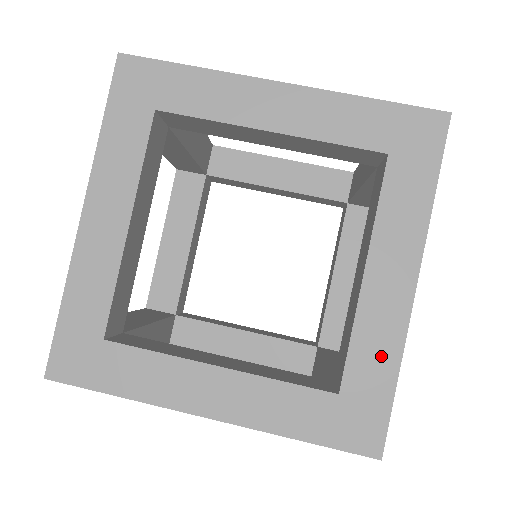
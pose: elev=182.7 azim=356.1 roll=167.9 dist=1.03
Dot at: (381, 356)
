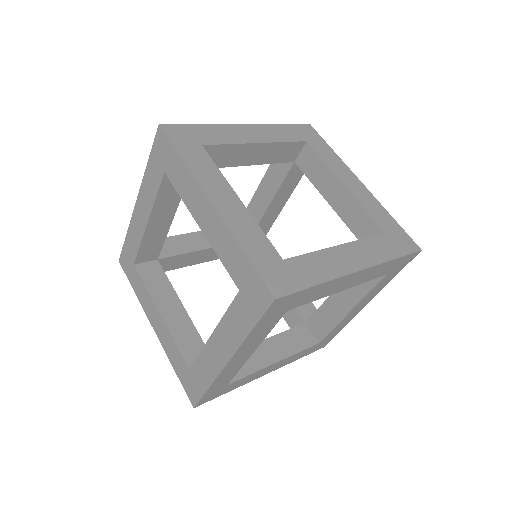
Dot at: (380, 211)
